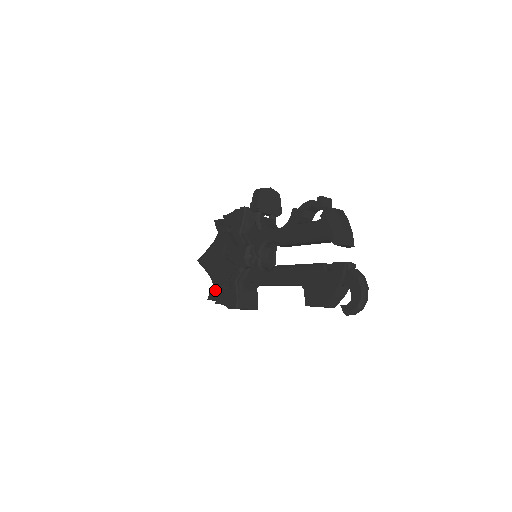
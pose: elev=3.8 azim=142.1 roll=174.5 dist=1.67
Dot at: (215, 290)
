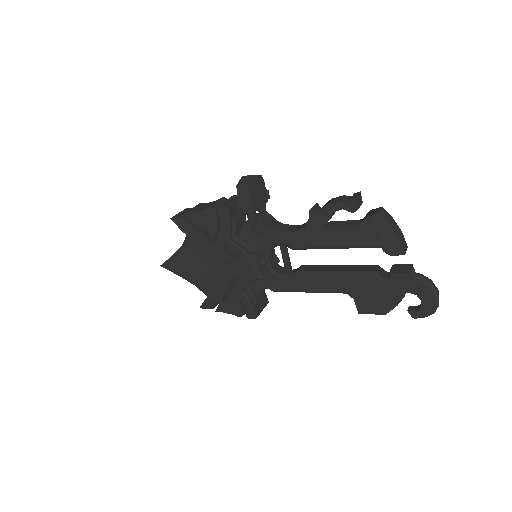
Dot at: (213, 302)
